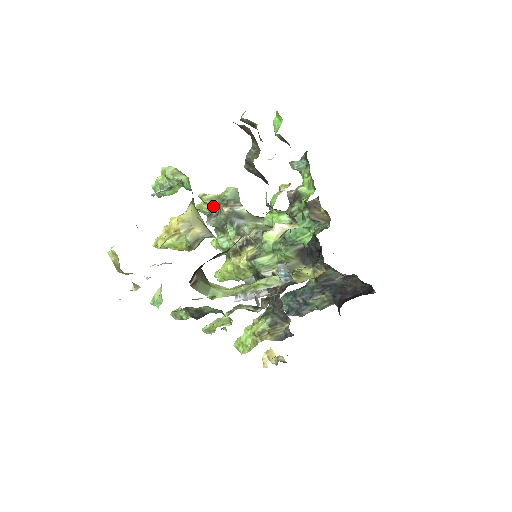
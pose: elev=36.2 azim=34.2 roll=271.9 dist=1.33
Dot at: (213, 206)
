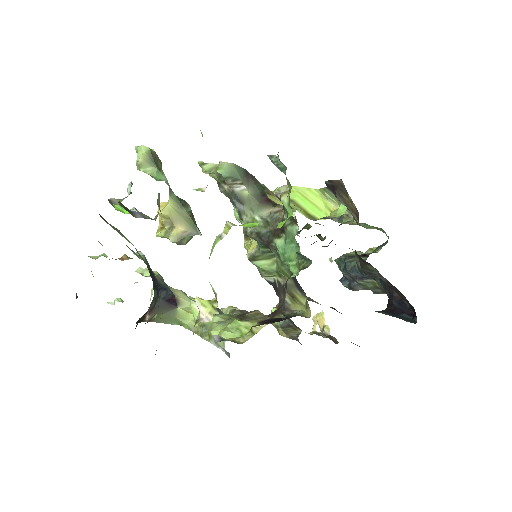
Dot at: occluded
